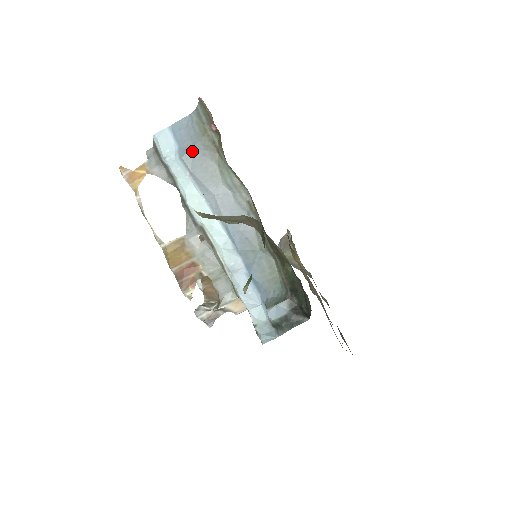
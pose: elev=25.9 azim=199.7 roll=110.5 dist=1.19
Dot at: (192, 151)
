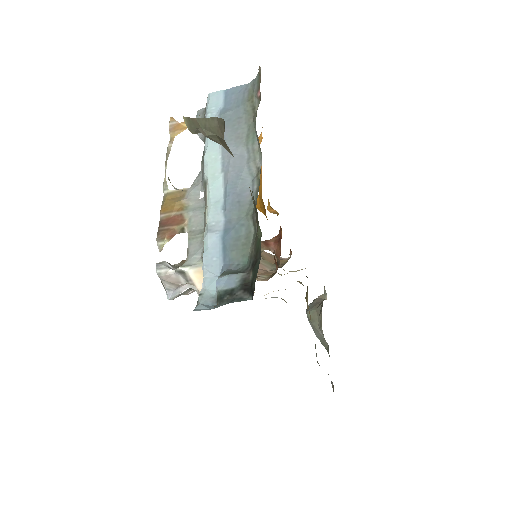
Dot at: (232, 112)
